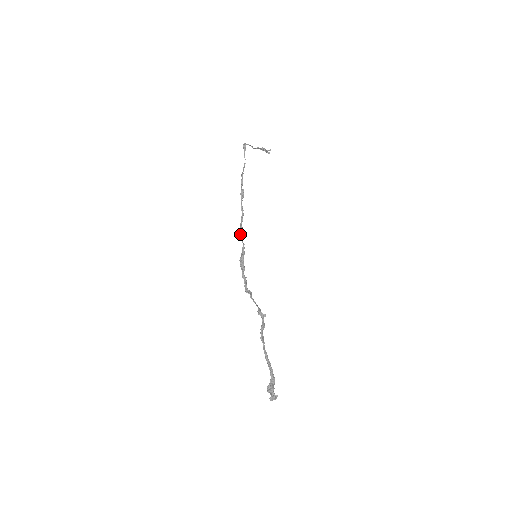
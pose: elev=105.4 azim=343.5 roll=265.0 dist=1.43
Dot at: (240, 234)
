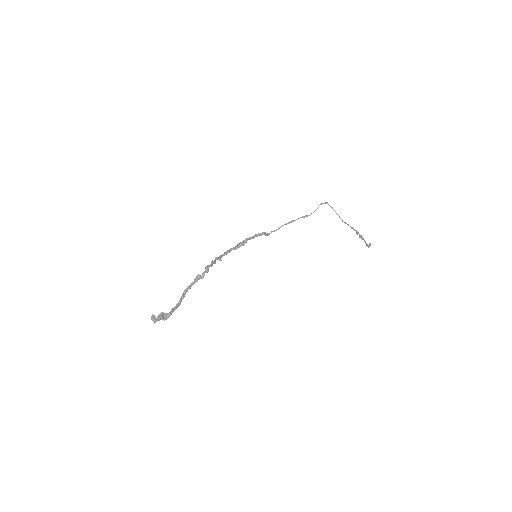
Dot at: (258, 234)
